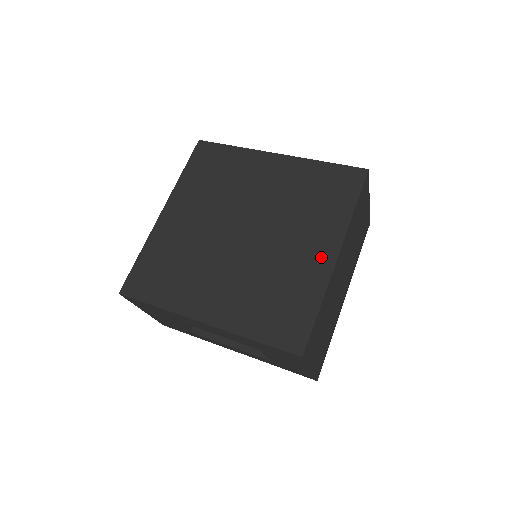
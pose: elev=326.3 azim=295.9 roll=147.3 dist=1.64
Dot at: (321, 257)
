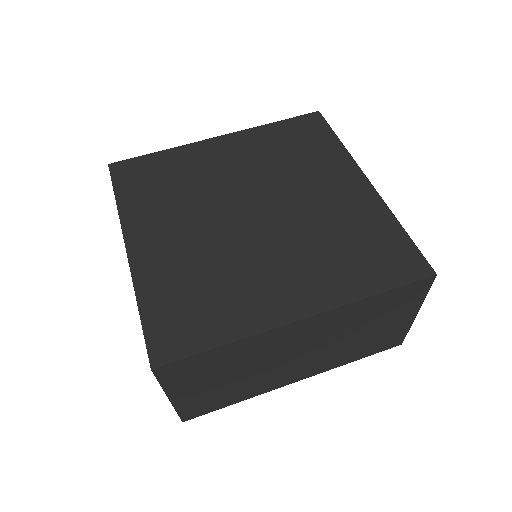
Dot at: (285, 303)
